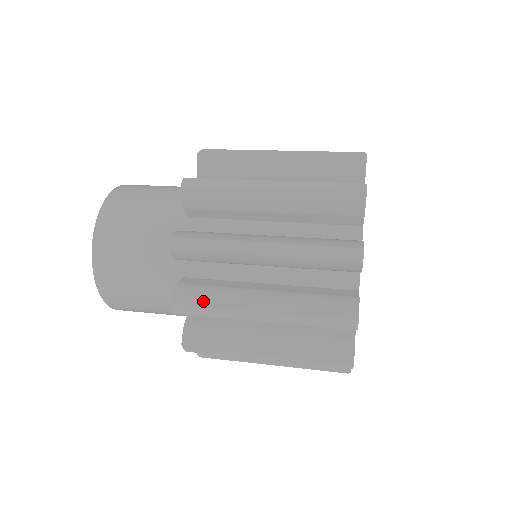
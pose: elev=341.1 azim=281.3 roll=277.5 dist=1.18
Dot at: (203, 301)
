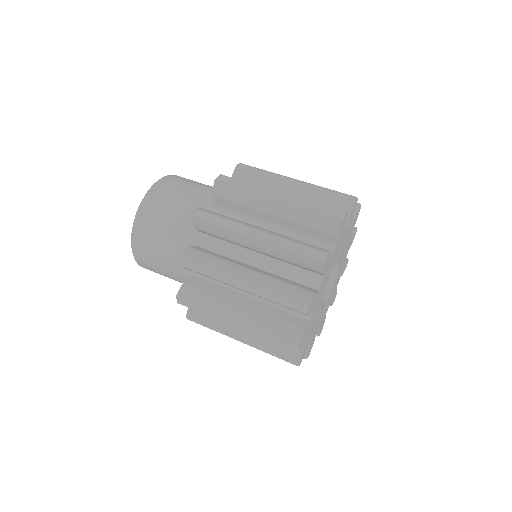
Dot at: (205, 323)
